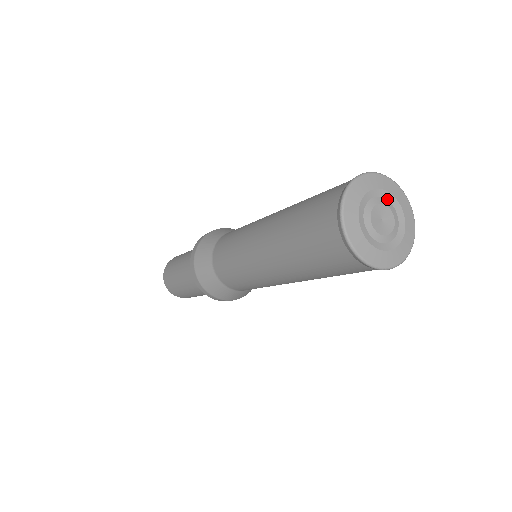
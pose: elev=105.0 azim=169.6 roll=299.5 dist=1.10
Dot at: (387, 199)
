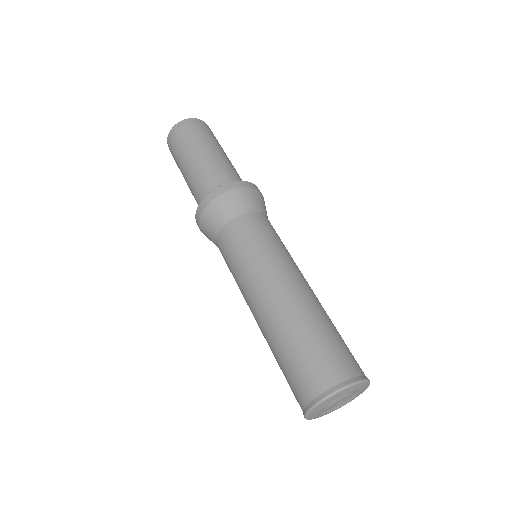
Dot at: (351, 392)
